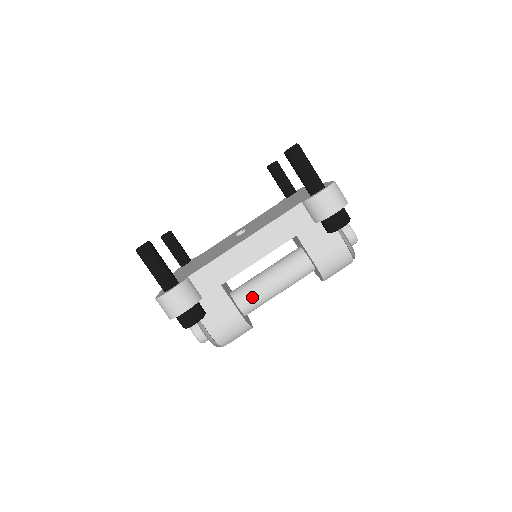
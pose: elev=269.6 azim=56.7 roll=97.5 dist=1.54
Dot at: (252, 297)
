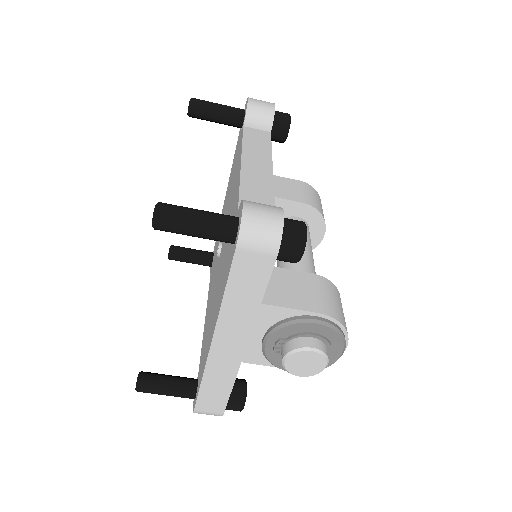
Dot at: occluded
